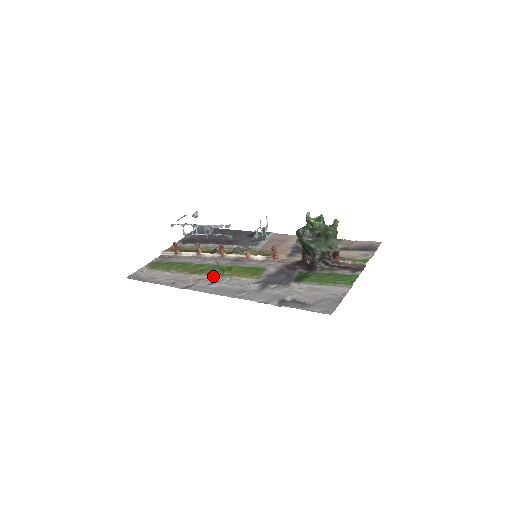
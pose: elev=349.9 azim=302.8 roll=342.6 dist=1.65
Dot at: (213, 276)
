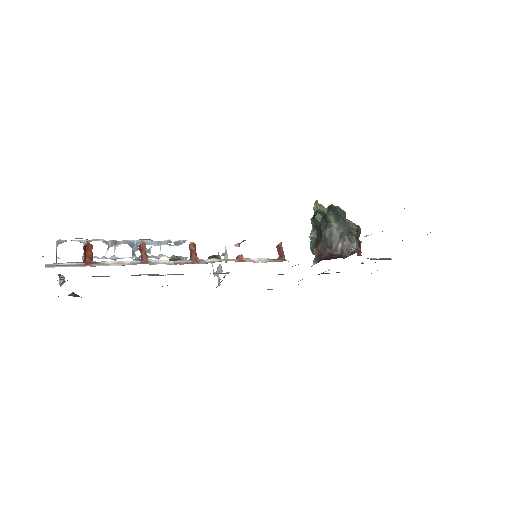
Dot at: occluded
